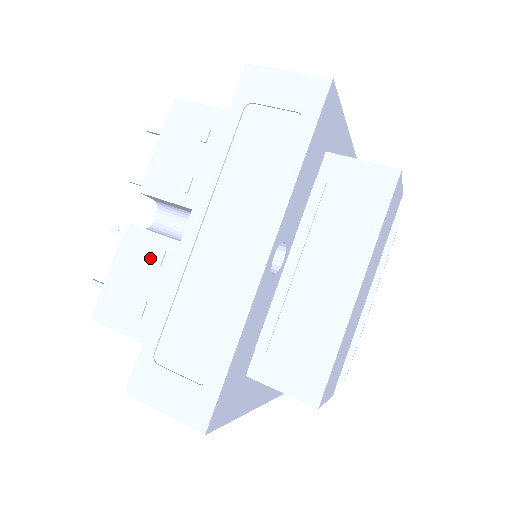
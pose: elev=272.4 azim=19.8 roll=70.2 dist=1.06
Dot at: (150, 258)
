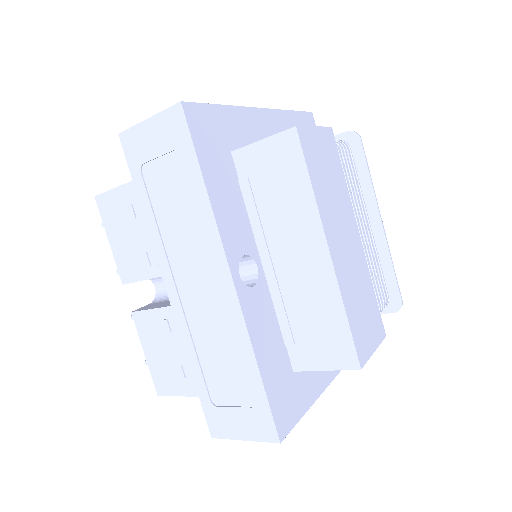
Dot at: (161, 330)
